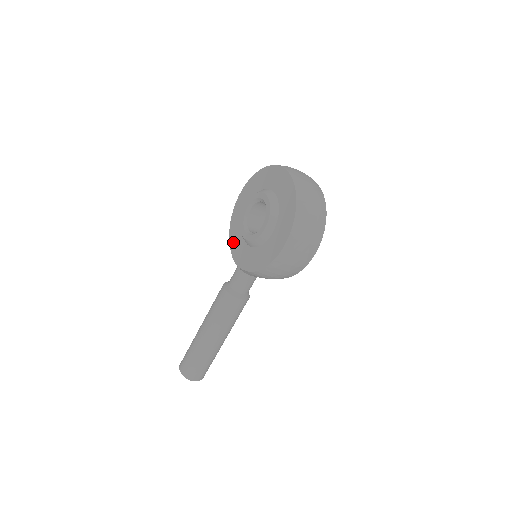
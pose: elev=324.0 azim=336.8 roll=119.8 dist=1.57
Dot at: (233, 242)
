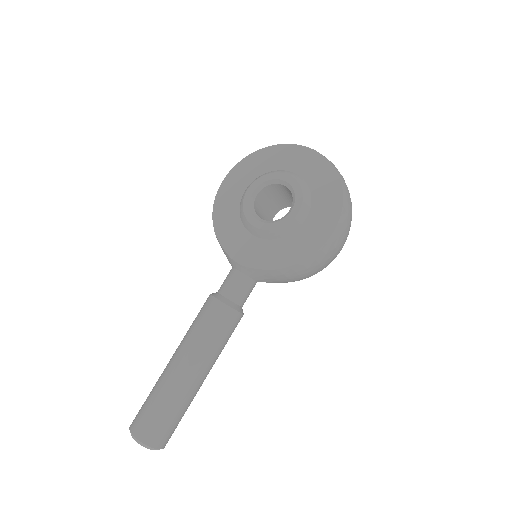
Dot at: (226, 238)
